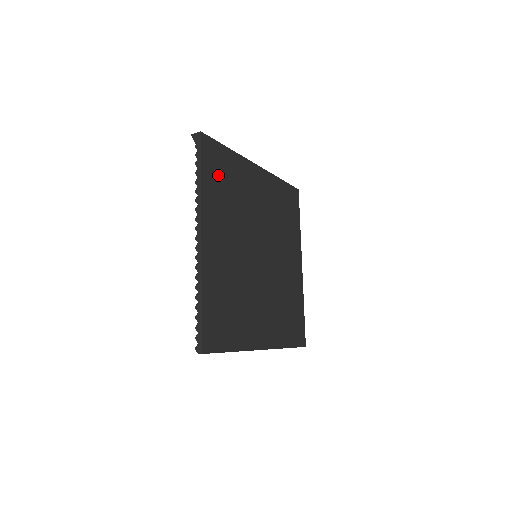
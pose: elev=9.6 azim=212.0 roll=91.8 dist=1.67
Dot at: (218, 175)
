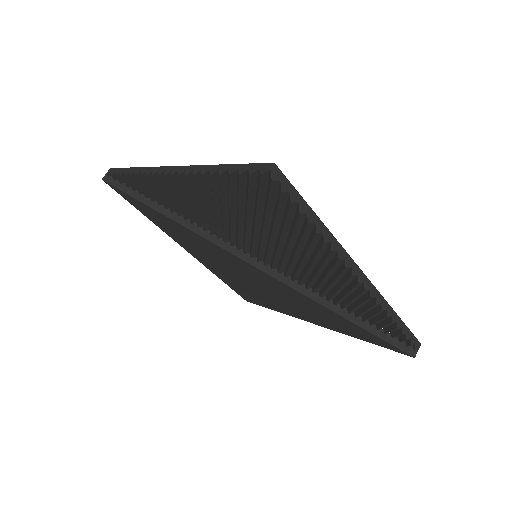
Dot at: occluded
